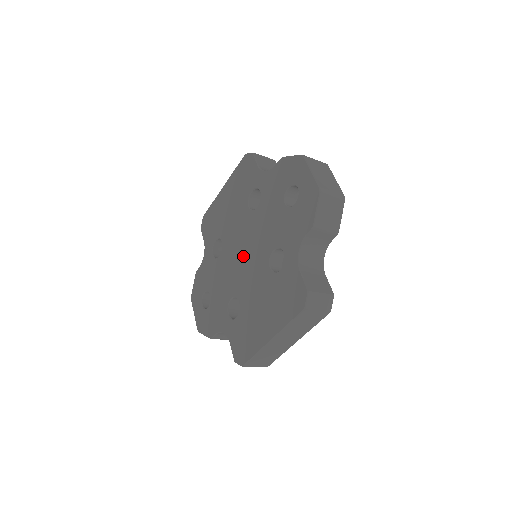
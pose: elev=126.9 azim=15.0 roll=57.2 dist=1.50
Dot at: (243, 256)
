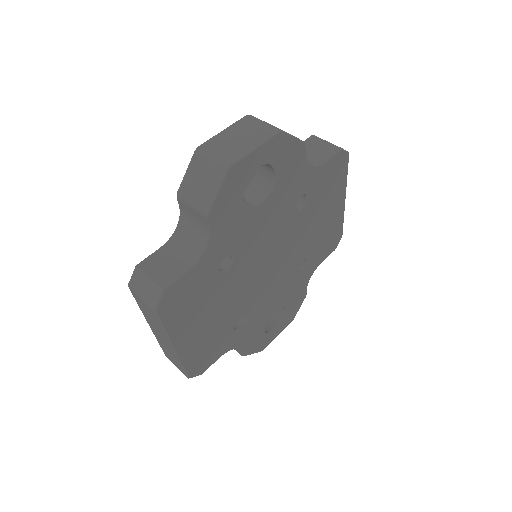
Dot at: occluded
